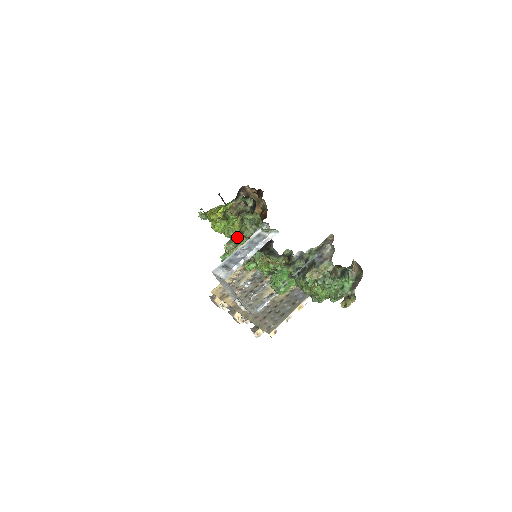
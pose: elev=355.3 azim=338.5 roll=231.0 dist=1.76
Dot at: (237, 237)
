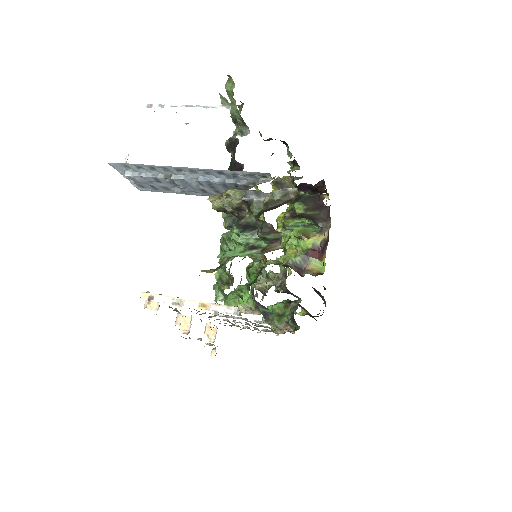
Dot at: (283, 264)
